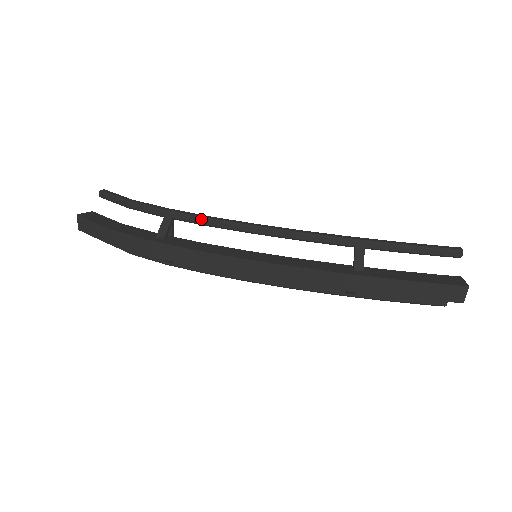
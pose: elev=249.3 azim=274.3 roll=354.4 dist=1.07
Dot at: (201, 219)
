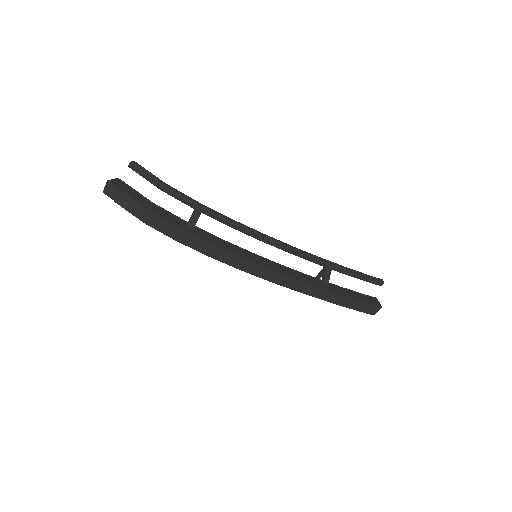
Dot at: (226, 220)
